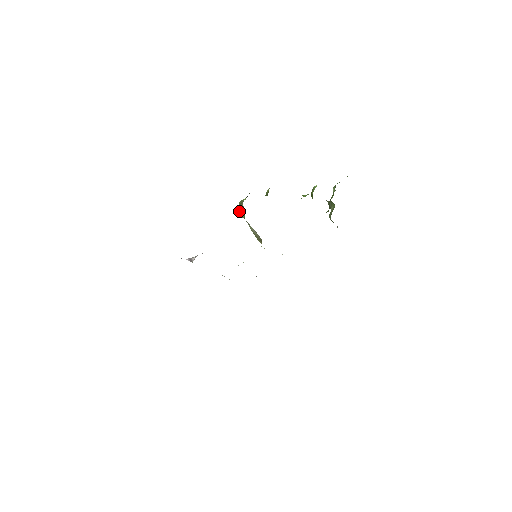
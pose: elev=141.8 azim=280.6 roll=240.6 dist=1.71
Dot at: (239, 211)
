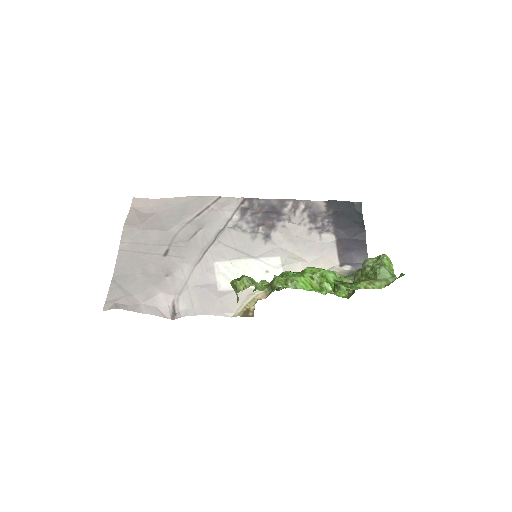
Dot at: occluded
